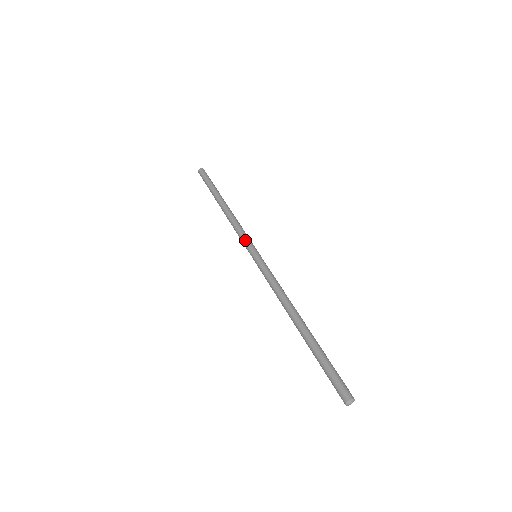
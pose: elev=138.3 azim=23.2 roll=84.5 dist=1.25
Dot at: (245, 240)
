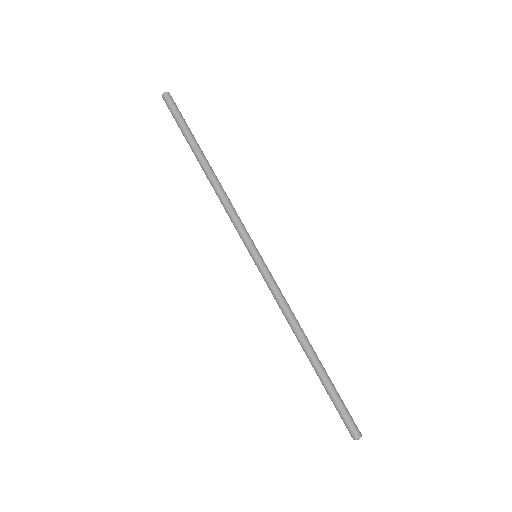
Dot at: (240, 235)
